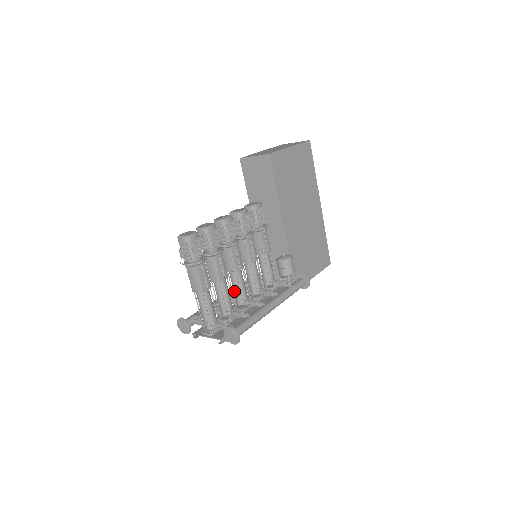
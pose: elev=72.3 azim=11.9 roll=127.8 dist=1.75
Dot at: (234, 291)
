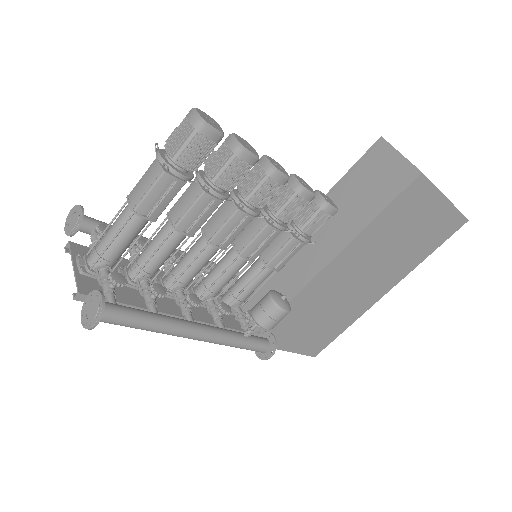
Dot at: (181, 259)
